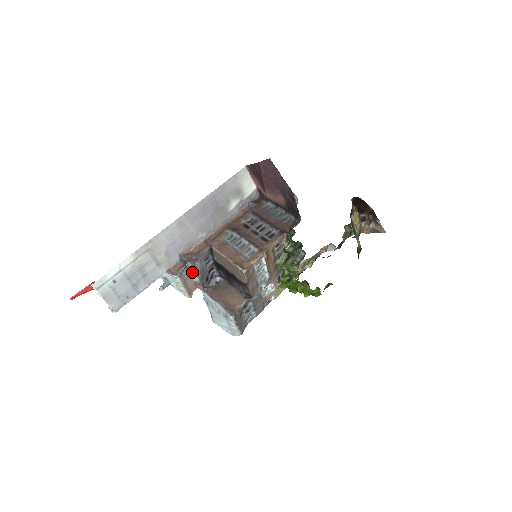
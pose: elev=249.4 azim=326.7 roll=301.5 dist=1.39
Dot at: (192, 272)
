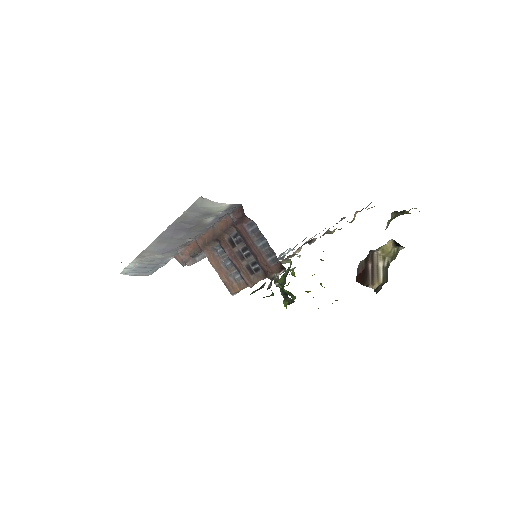
Dot at: occluded
